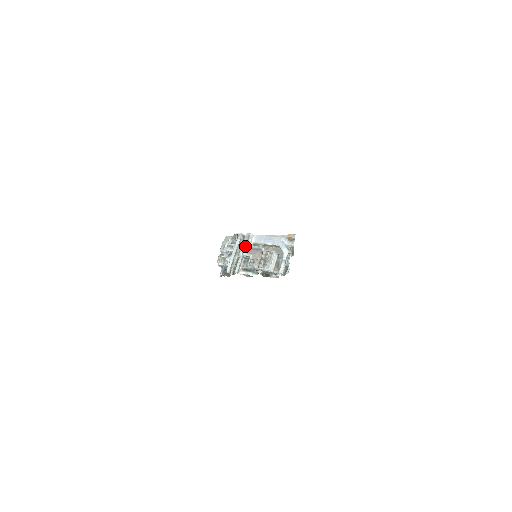
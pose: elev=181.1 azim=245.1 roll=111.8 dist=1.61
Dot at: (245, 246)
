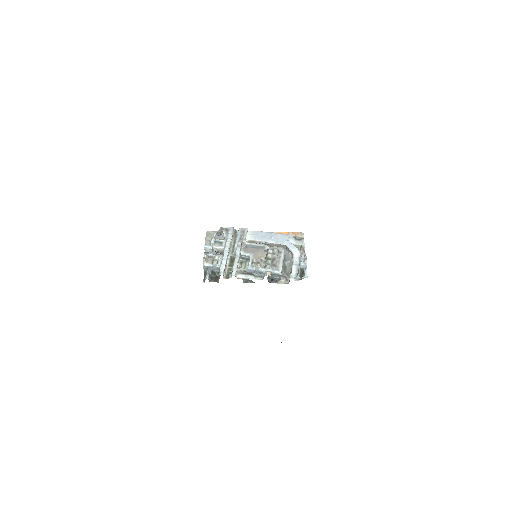
Dot at: (241, 242)
